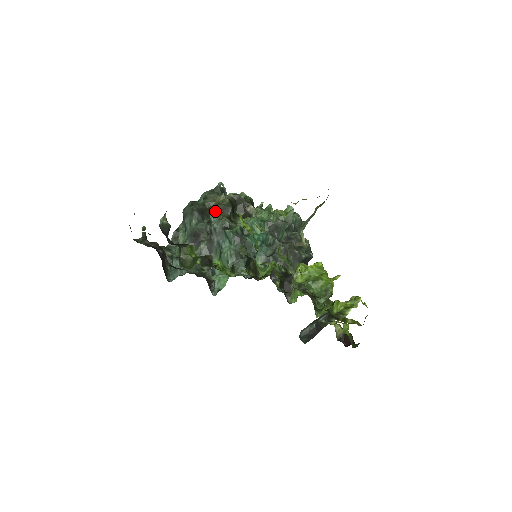
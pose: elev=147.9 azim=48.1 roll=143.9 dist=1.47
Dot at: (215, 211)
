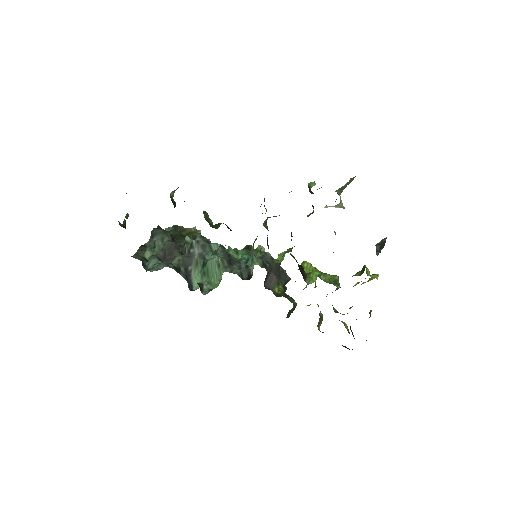
Dot at: occluded
